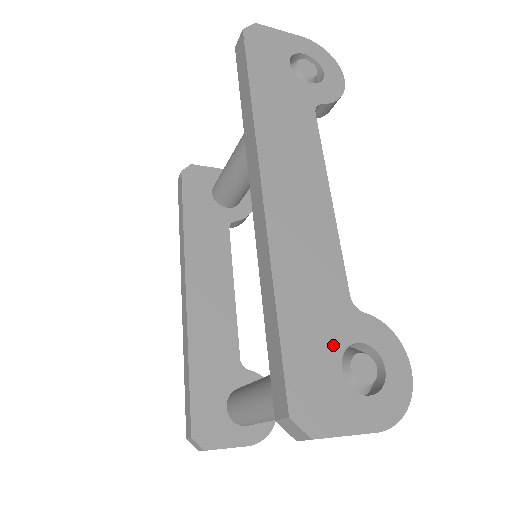
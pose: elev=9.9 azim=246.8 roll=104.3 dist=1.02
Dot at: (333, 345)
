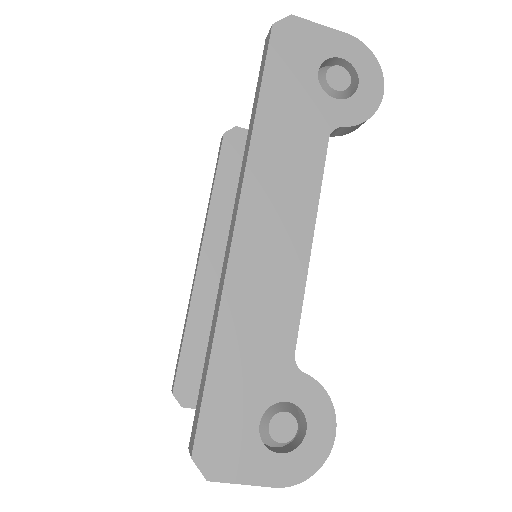
Dot at: (258, 400)
